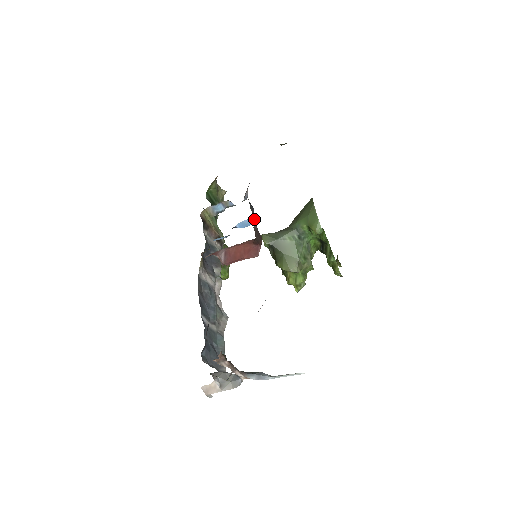
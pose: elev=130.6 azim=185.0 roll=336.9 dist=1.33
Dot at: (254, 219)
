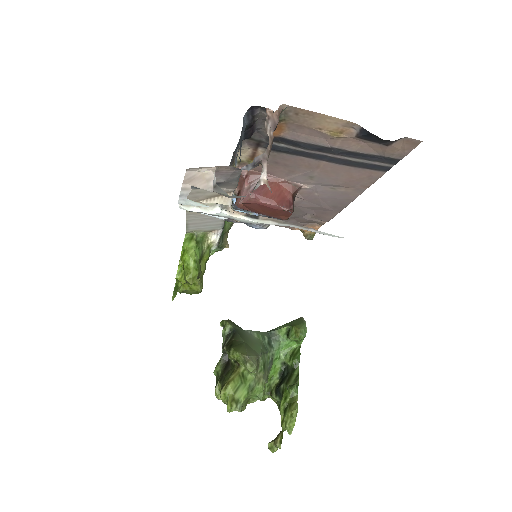
Dot at: occluded
